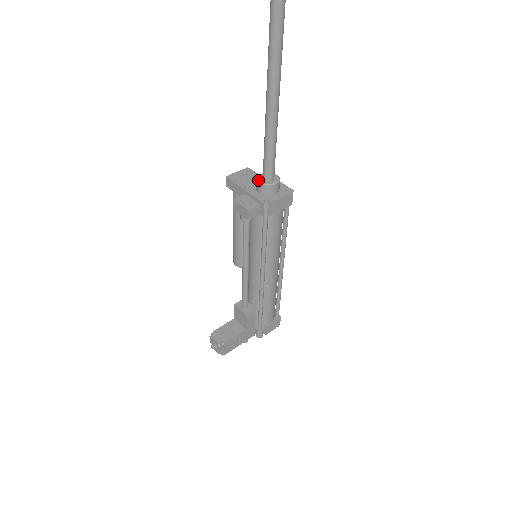
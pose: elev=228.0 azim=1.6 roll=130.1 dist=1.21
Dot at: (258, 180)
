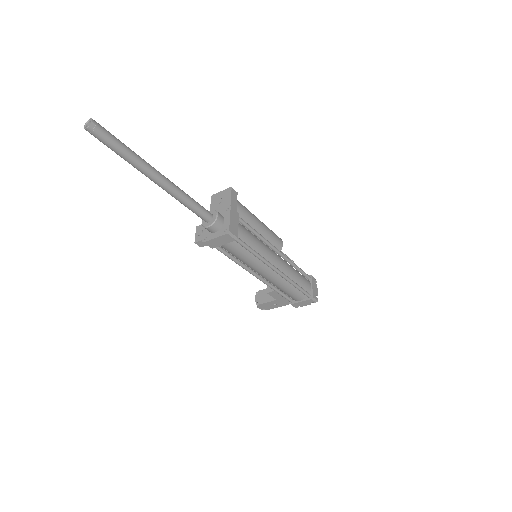
Dot at: occluded
